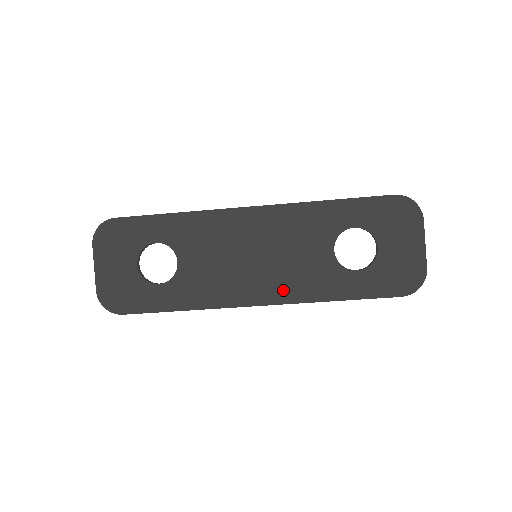
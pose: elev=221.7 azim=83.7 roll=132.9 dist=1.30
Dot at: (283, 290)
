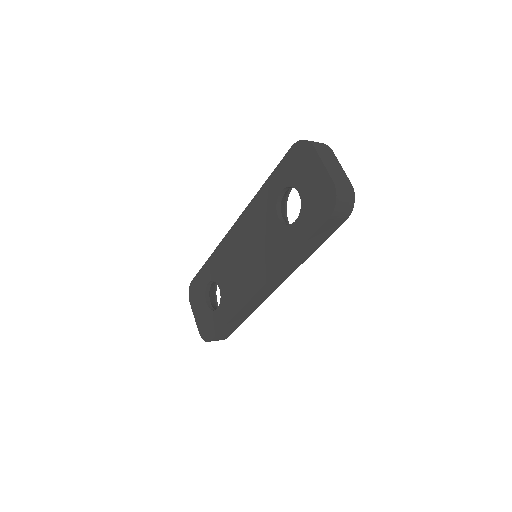
Dot at: (266, 269)
